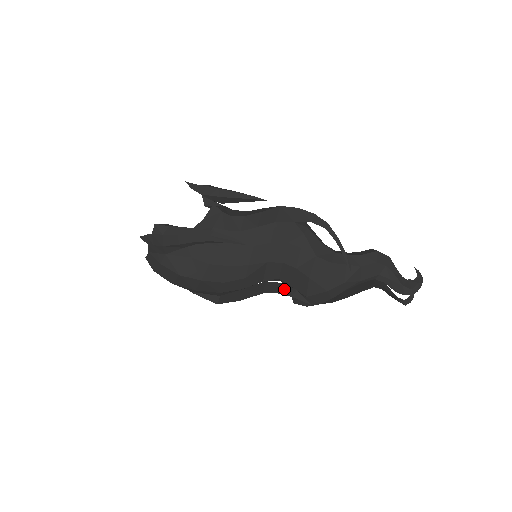
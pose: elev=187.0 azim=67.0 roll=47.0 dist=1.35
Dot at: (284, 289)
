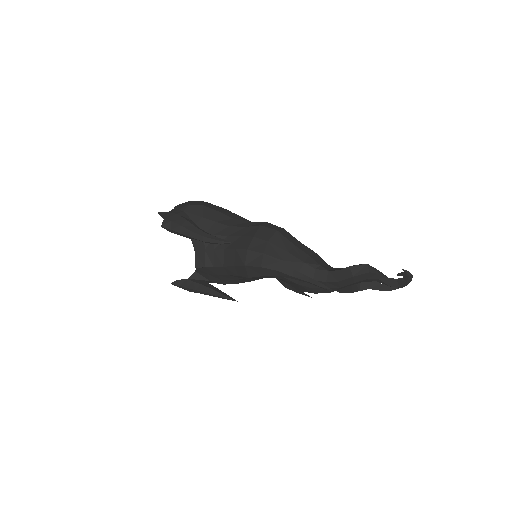
Dot at: (288, 286)
